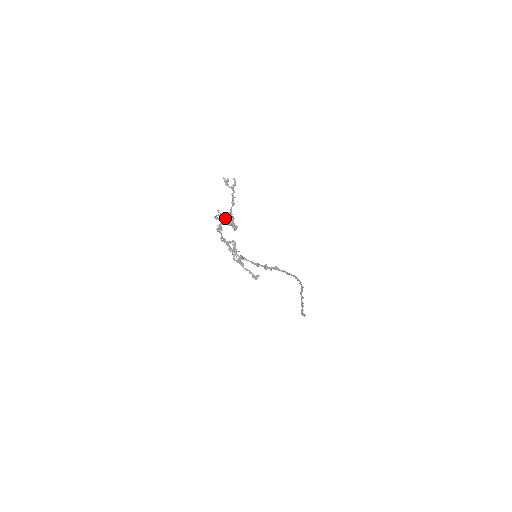
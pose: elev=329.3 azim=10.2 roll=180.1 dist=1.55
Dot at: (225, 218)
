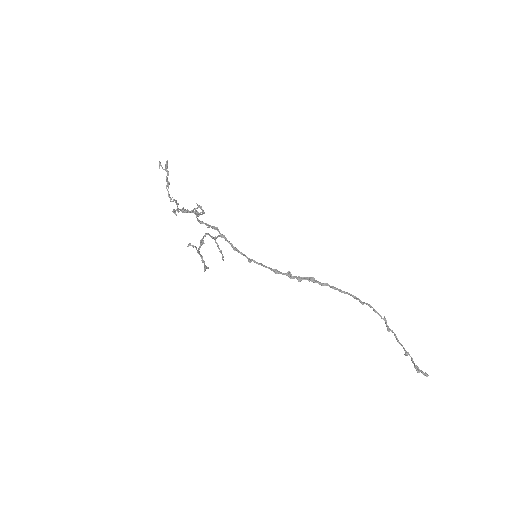
Dot at: (202, 210)
